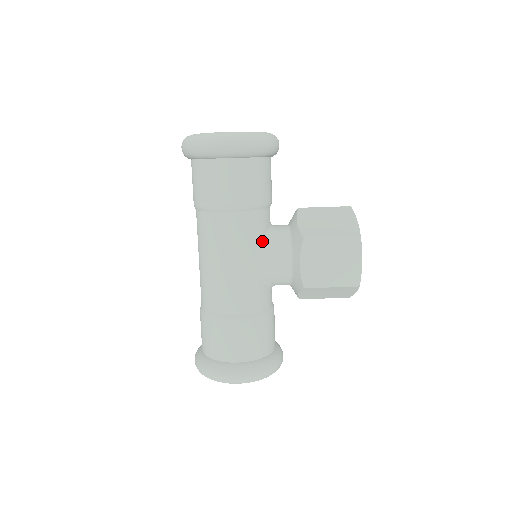
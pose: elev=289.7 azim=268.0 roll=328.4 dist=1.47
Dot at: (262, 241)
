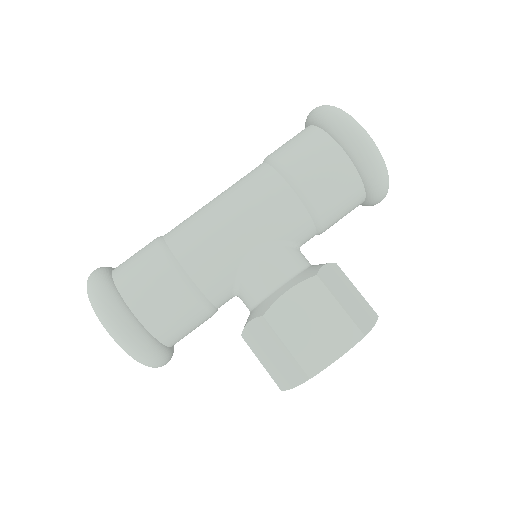
Dot at: (280, 241)
